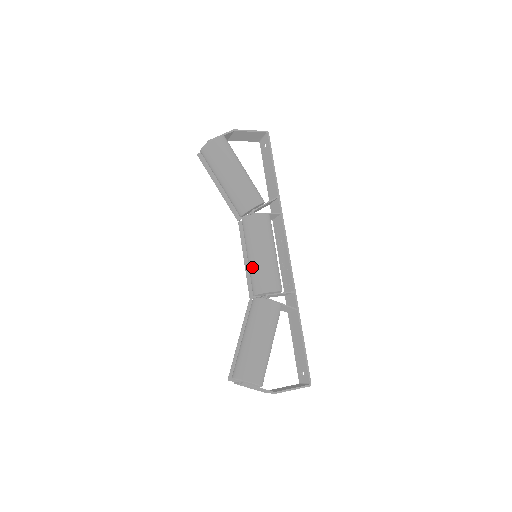
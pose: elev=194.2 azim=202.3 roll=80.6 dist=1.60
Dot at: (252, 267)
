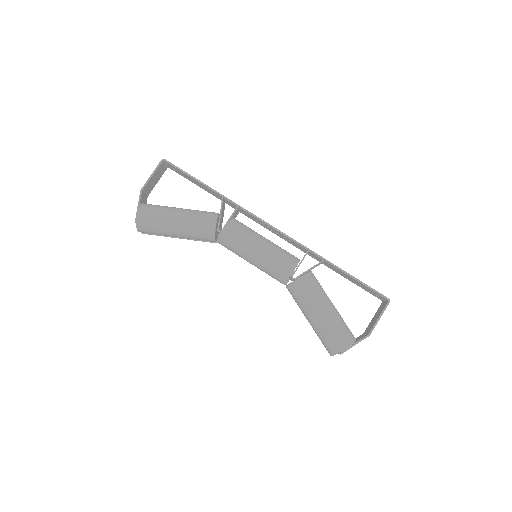
Dot at: (261, 269)
